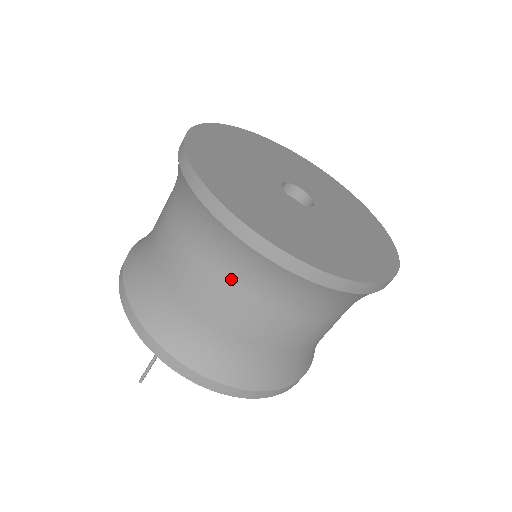
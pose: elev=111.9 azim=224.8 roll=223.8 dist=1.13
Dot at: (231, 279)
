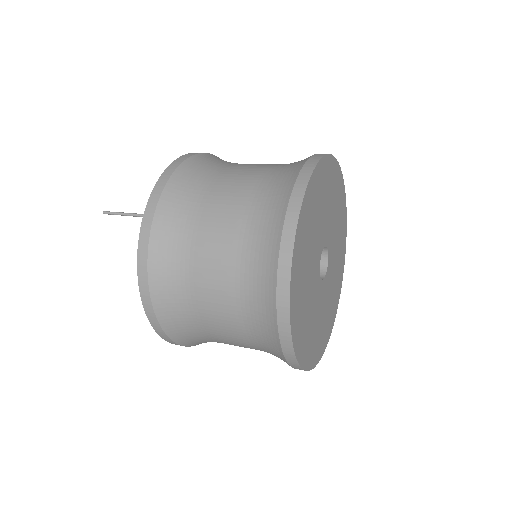
Dot at: (243, 242)
